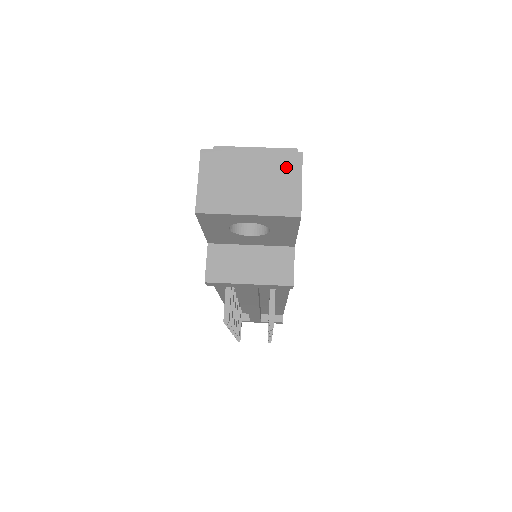
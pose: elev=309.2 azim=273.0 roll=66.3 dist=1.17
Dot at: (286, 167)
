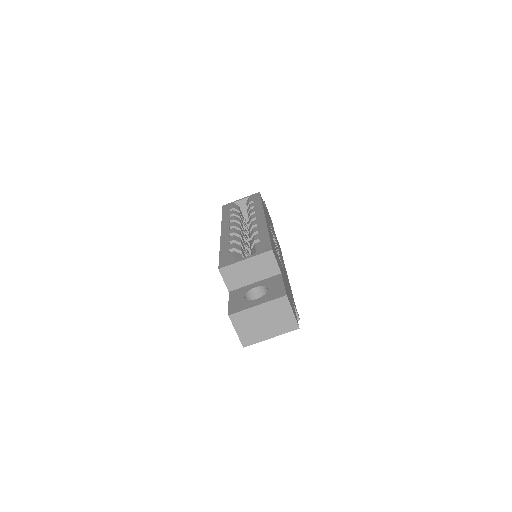
Dot at: (281, 307)
